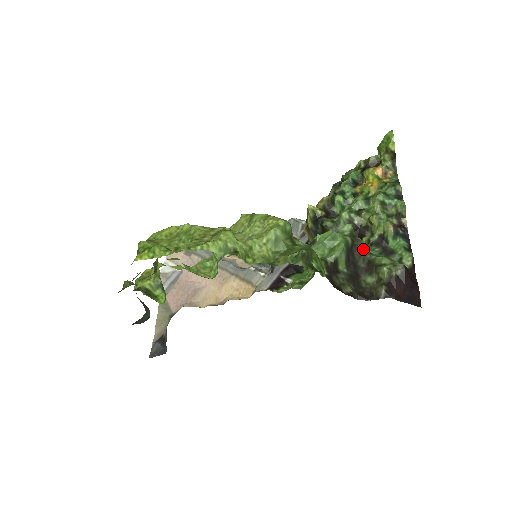
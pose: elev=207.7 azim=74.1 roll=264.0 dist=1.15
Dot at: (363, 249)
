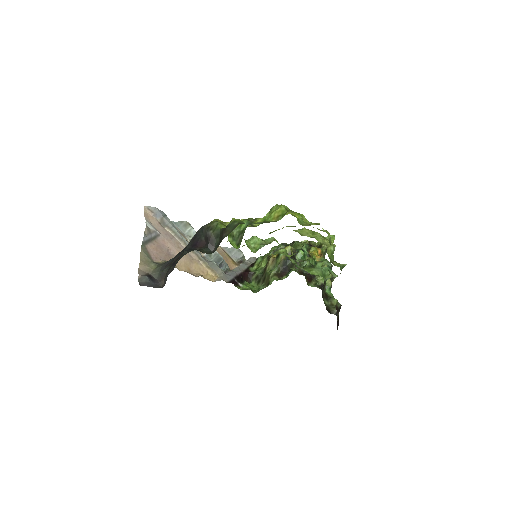
Dot at: occluded
